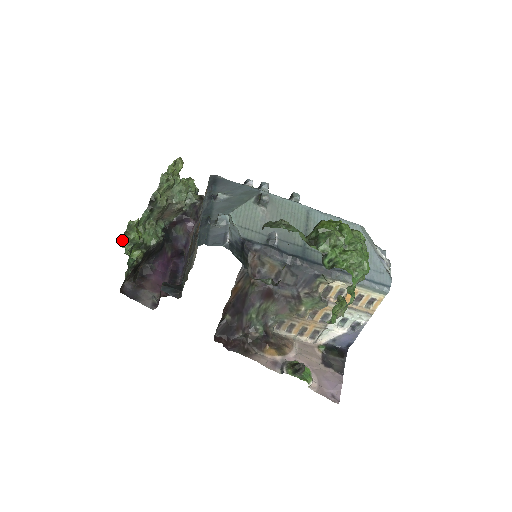
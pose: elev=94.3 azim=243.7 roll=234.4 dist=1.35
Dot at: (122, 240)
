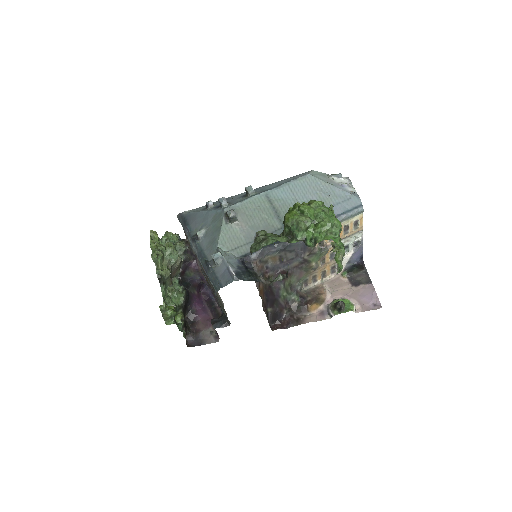
Dot at: occluded
